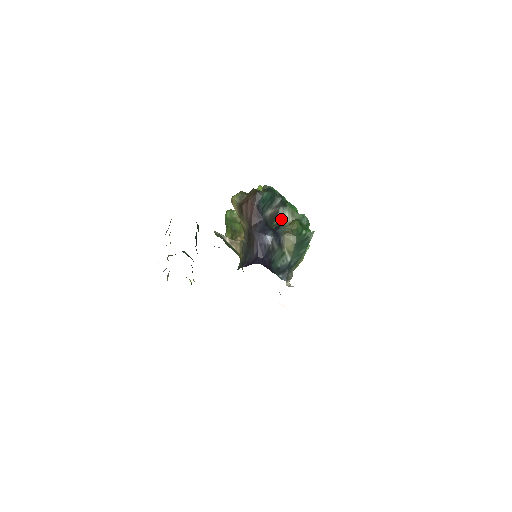
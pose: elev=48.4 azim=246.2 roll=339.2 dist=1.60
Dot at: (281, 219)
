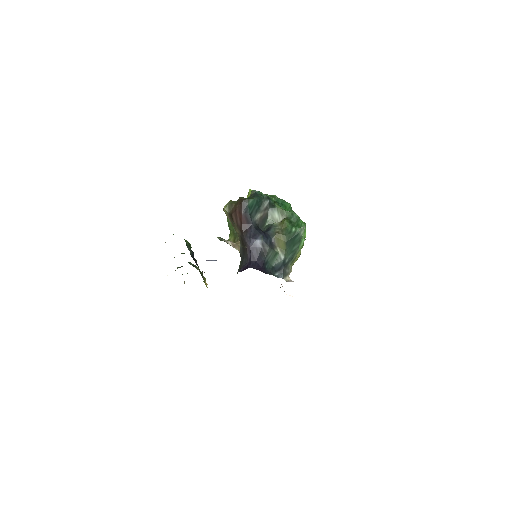
Dot at: (271, 220)
